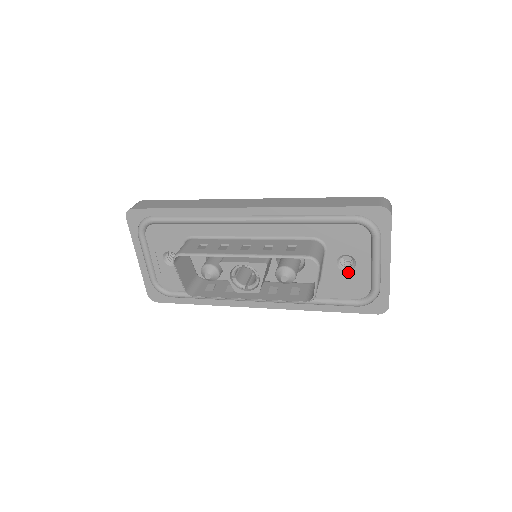
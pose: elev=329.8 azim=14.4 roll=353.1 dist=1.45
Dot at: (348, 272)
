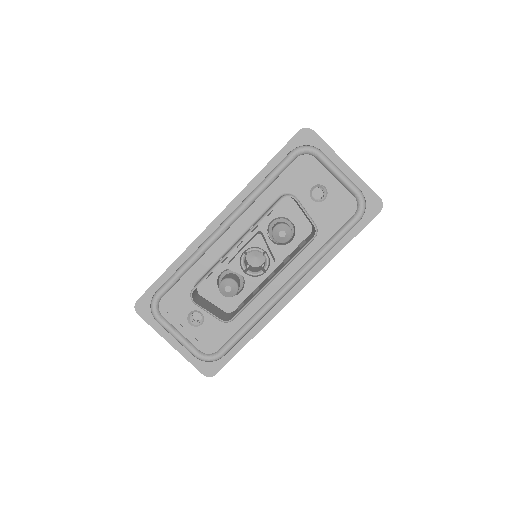
Dot at: (327, 199)
